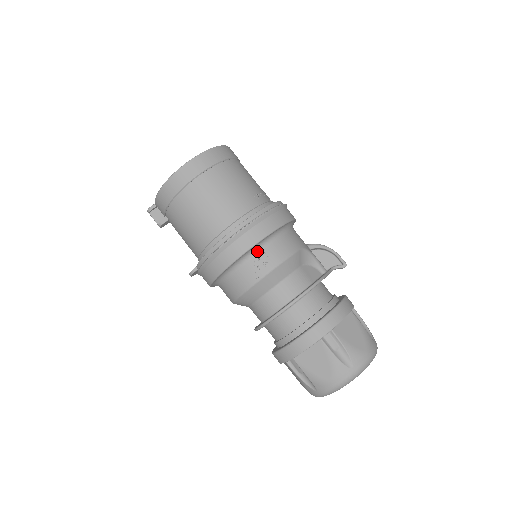
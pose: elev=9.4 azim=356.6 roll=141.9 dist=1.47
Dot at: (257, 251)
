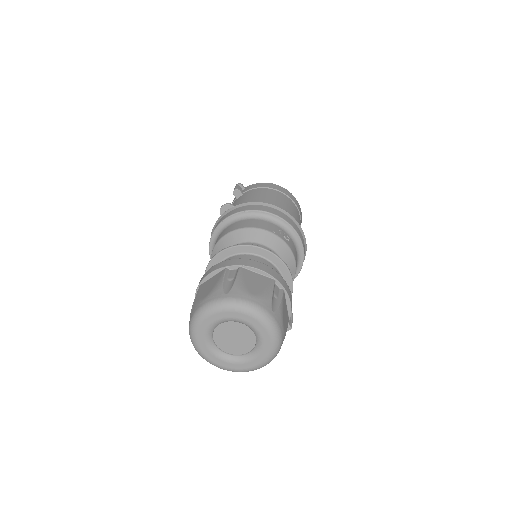
Dot at: (287, 232)
